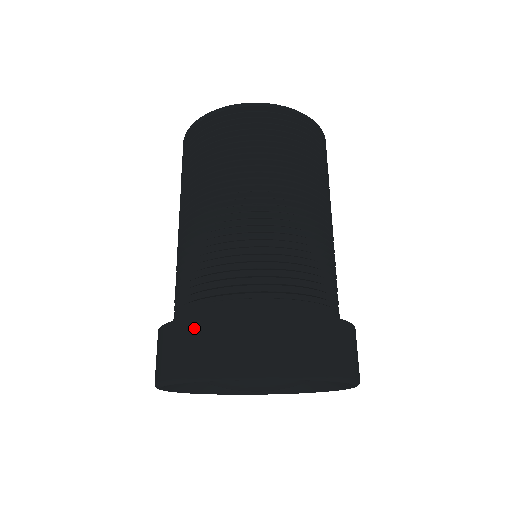
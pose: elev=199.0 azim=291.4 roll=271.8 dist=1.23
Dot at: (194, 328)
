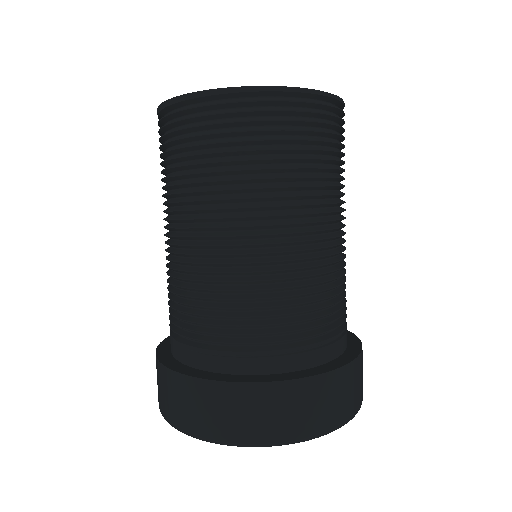
Dot at: (173, 383)
